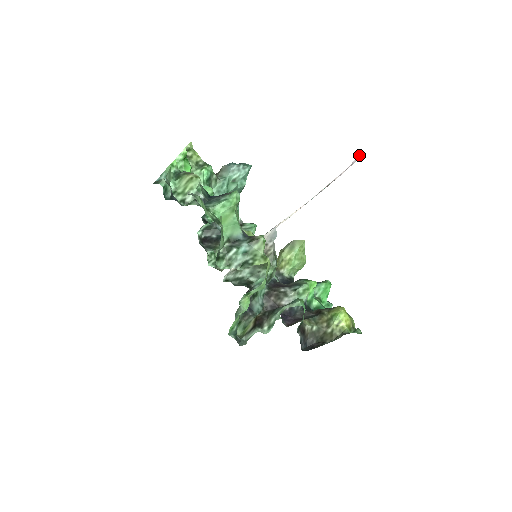
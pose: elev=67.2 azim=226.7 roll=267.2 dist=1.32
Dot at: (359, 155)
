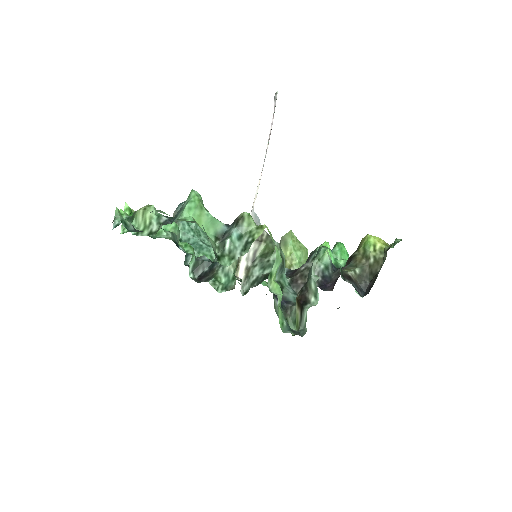
Dot at: (274, 96)
